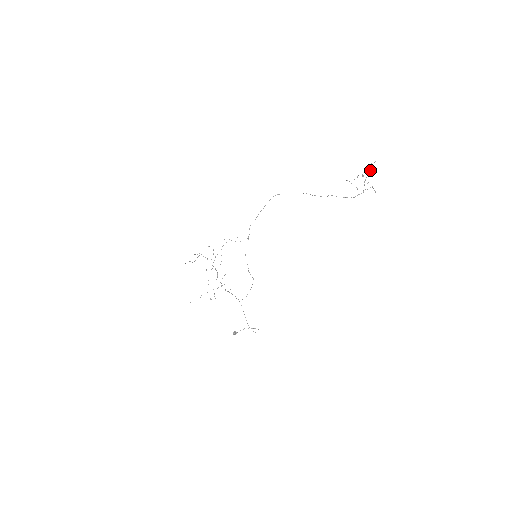
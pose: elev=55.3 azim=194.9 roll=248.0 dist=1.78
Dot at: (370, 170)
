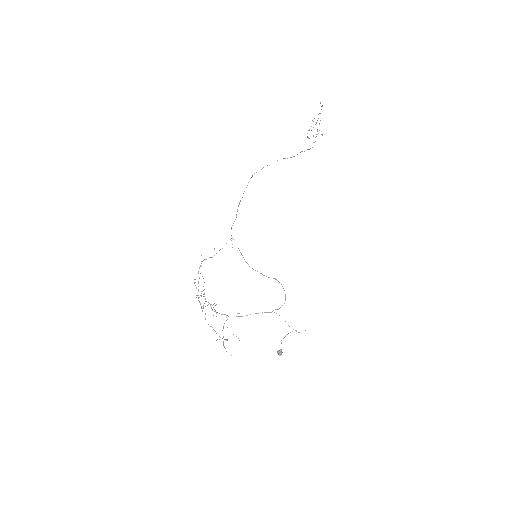
Dot at: (320, 113)
